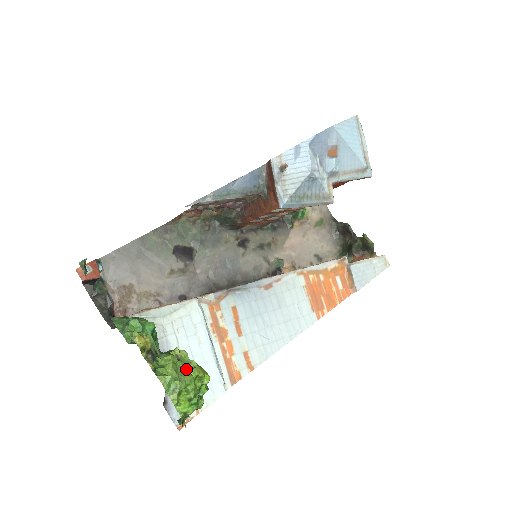
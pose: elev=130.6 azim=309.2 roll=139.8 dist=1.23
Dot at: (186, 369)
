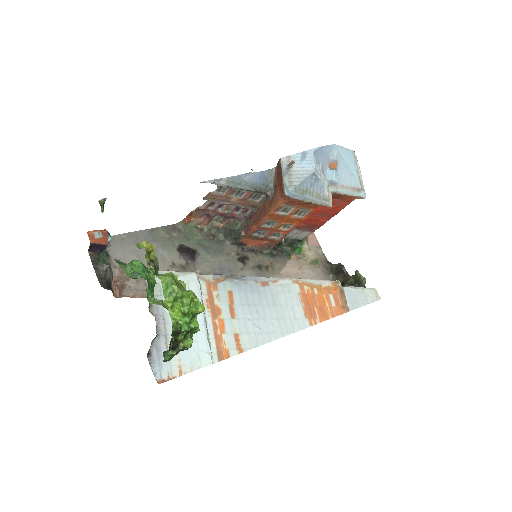
Dot at: occluded
